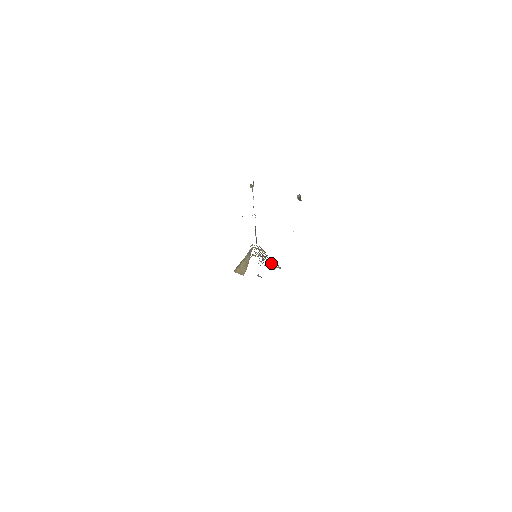
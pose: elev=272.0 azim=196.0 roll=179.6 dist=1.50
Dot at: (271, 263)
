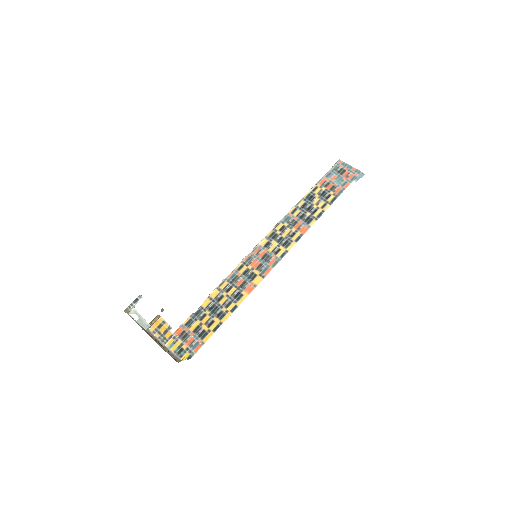
Dot at: (227, 307)
